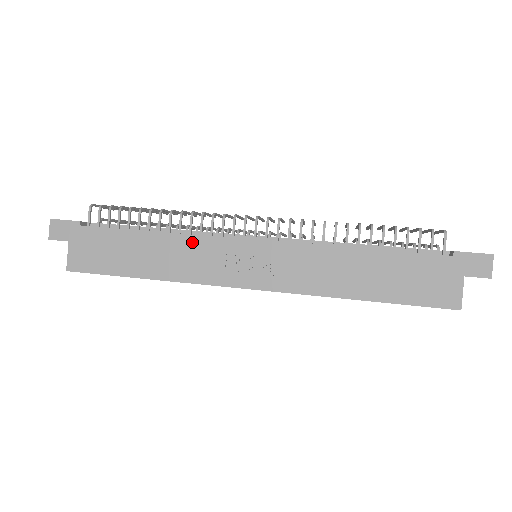
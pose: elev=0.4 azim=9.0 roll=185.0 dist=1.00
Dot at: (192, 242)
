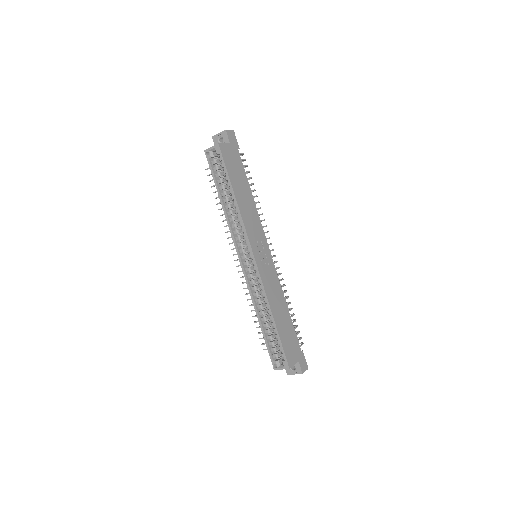
Dot at: (257, 218)
